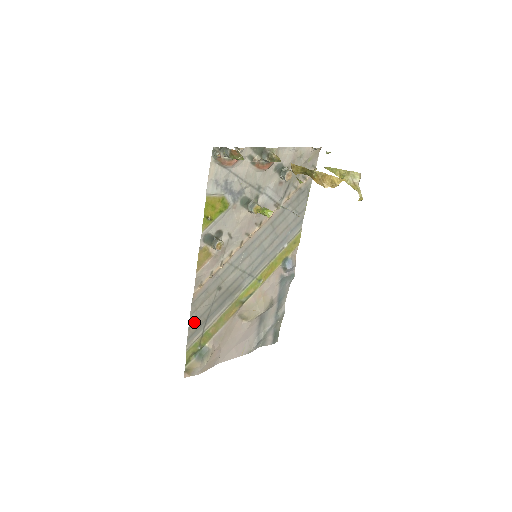
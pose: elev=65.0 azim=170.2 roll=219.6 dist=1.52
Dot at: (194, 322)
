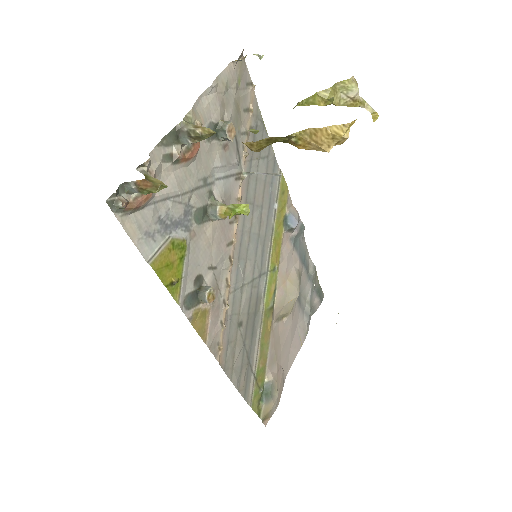
Dot at: (239, 379)
